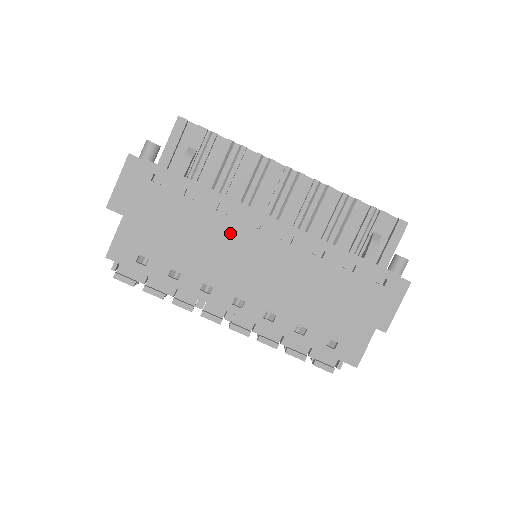
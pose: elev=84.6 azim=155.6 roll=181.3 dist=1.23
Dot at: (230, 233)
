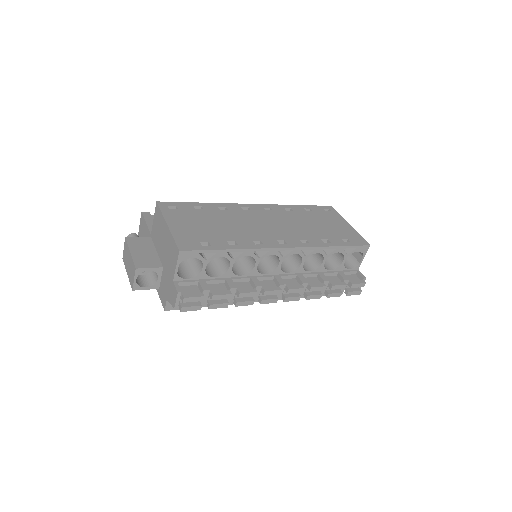
Dot at: (239, 216)
